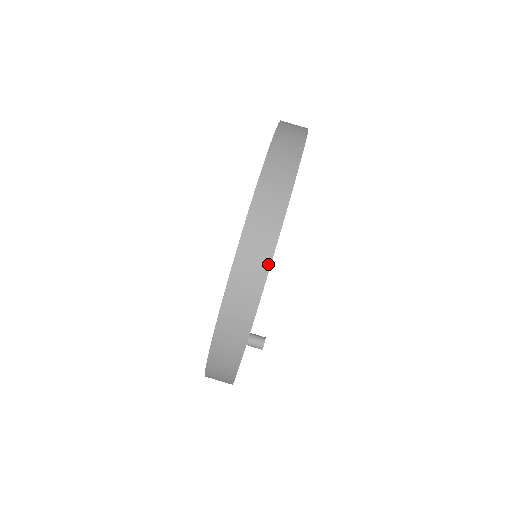
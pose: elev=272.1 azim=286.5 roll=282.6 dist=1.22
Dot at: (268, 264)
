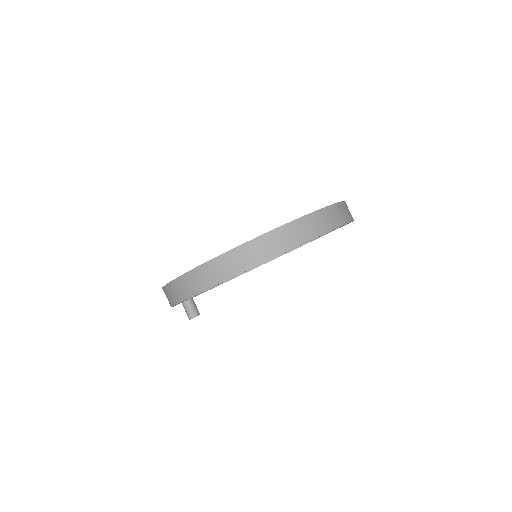
Dot at: (344, 223)
